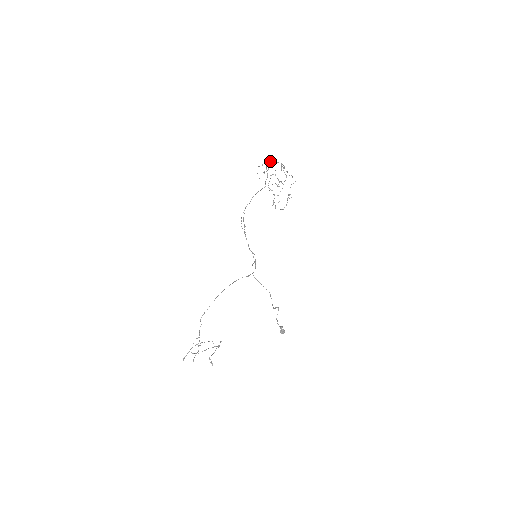
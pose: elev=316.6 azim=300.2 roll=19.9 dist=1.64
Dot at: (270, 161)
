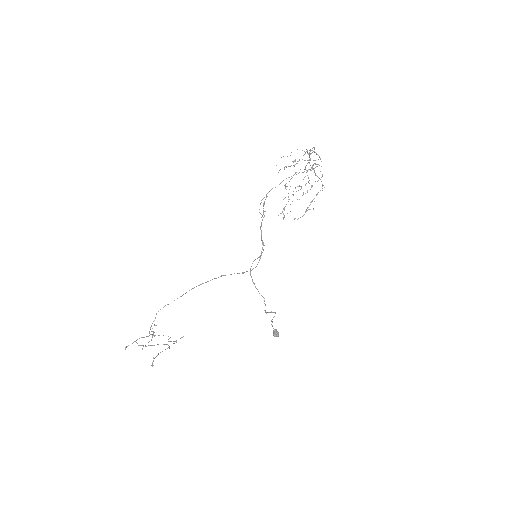
Dot at: occluded
